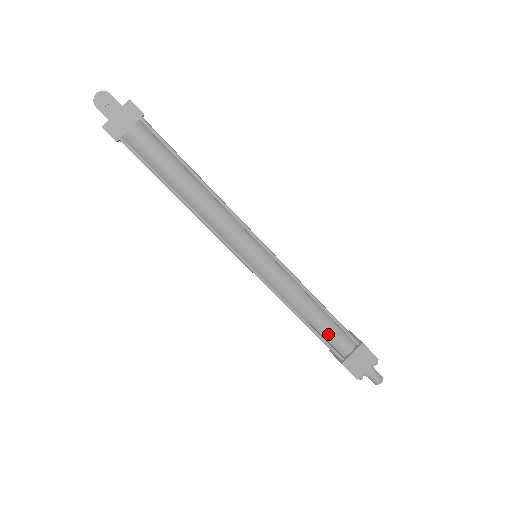
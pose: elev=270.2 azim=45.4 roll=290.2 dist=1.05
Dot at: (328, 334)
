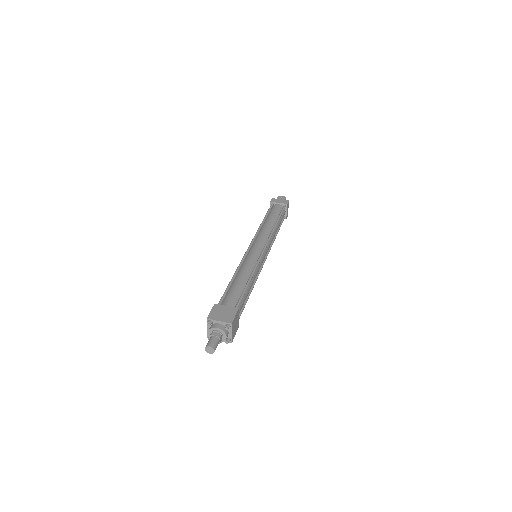
Dot at: (232, 291)
